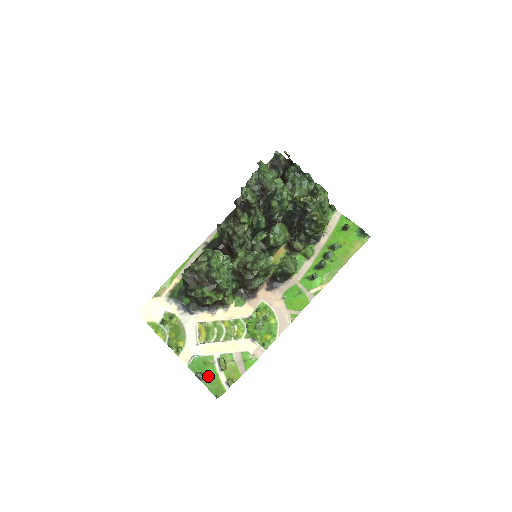
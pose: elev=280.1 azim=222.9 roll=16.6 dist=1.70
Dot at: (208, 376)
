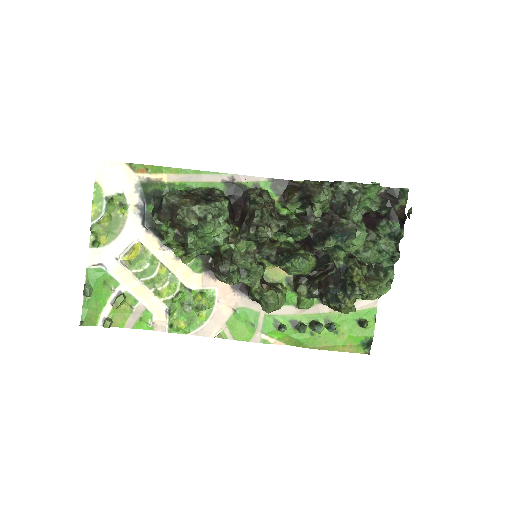
Dot at: (95, 297)
